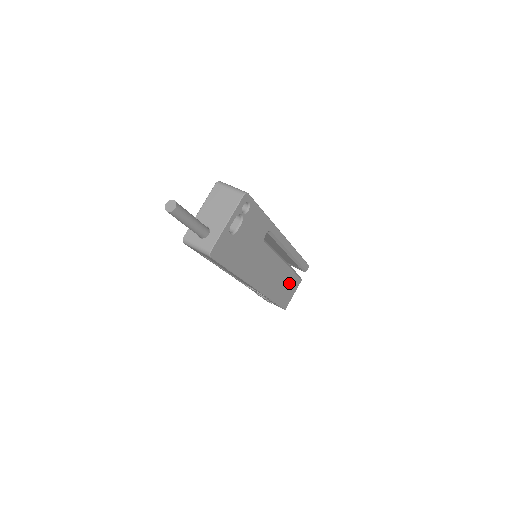
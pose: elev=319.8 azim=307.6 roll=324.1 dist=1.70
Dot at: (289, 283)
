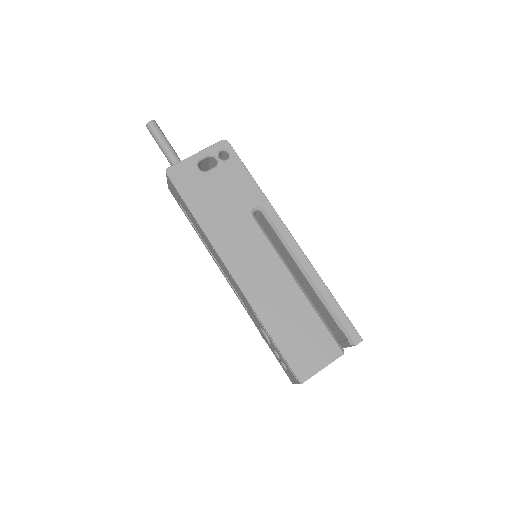
Dot at: (309, 331)
